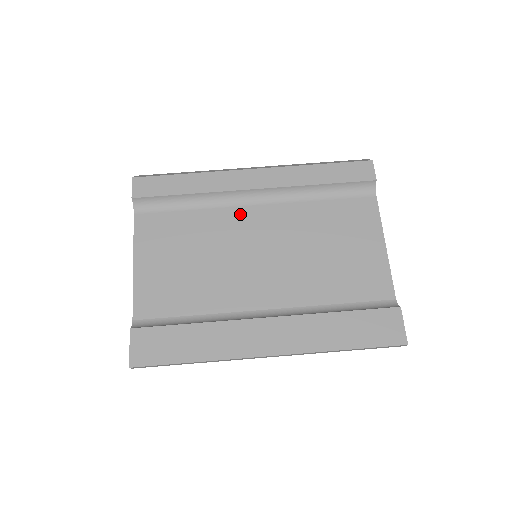
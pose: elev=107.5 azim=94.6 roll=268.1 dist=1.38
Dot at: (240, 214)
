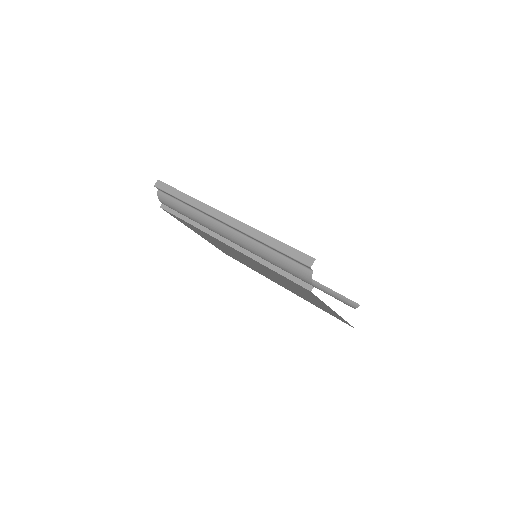
Dot at: occluded
